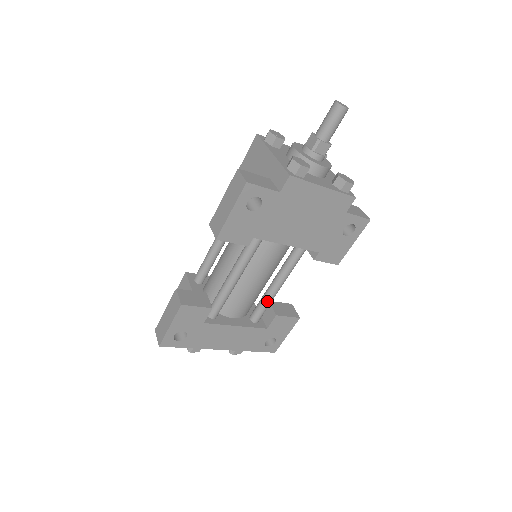
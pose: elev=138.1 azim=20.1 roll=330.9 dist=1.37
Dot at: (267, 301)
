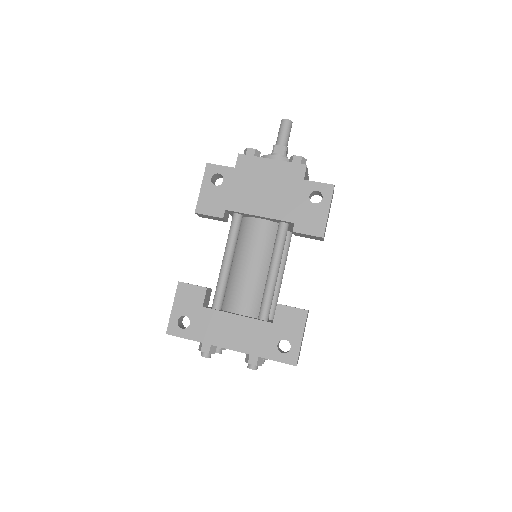
Dot at: (266, 290)
